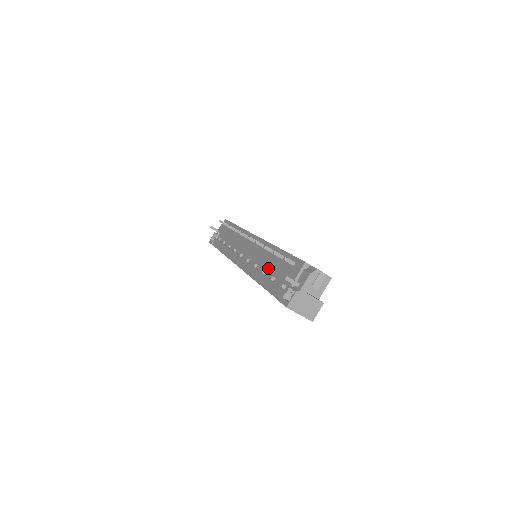
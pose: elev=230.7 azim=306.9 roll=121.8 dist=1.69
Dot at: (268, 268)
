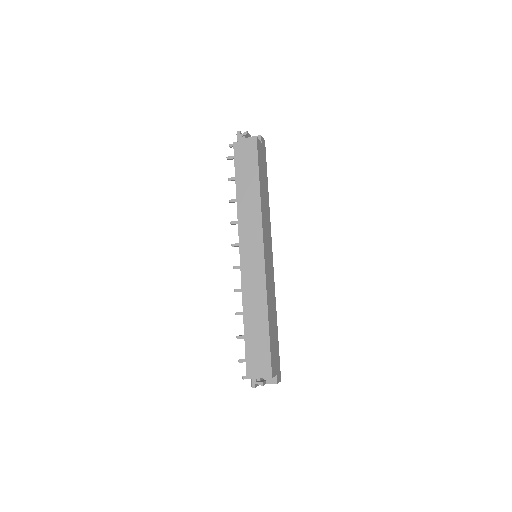
Dot at: occluded
